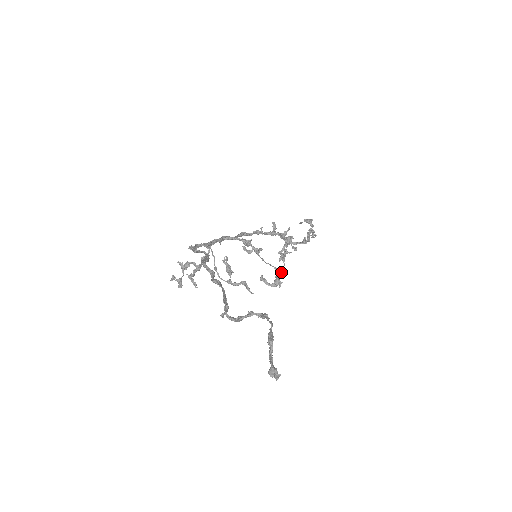
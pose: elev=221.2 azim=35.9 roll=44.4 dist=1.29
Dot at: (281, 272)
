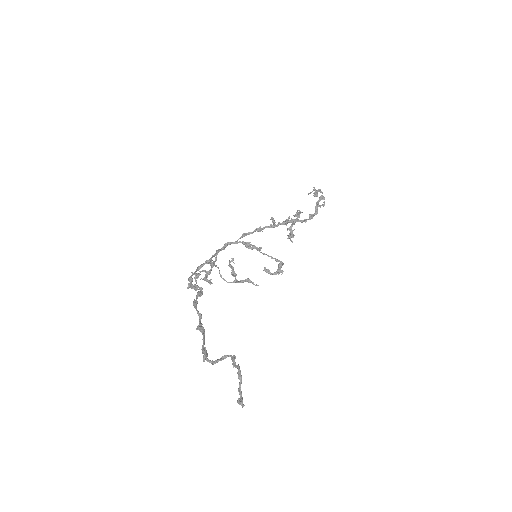
Dot at: (282, 262)
